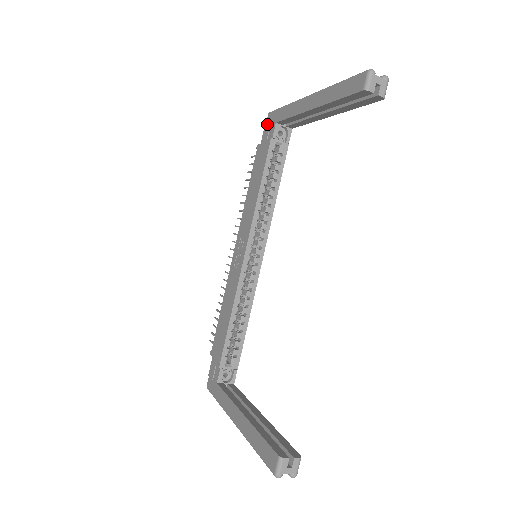
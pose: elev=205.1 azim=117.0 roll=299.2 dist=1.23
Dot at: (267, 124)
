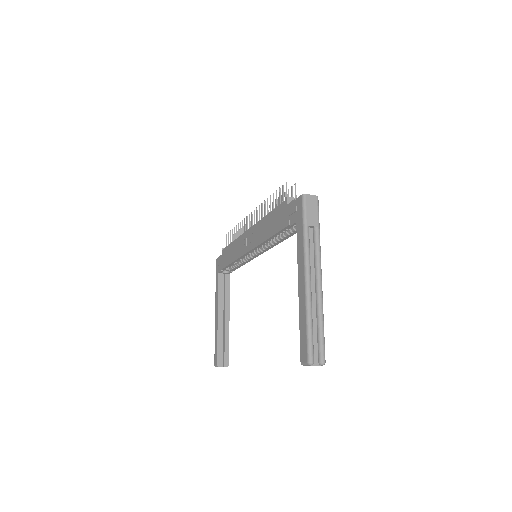
Dot at: (295, 204)
